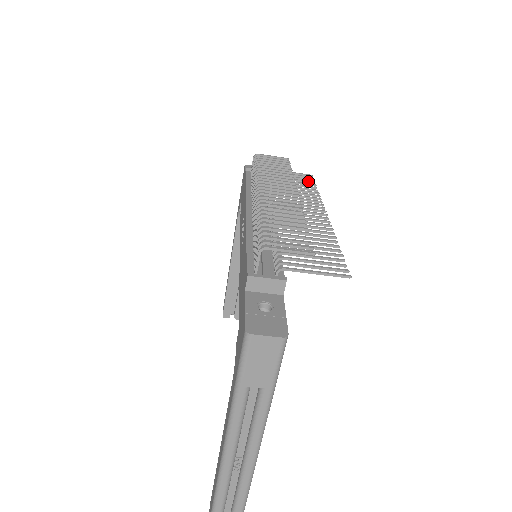
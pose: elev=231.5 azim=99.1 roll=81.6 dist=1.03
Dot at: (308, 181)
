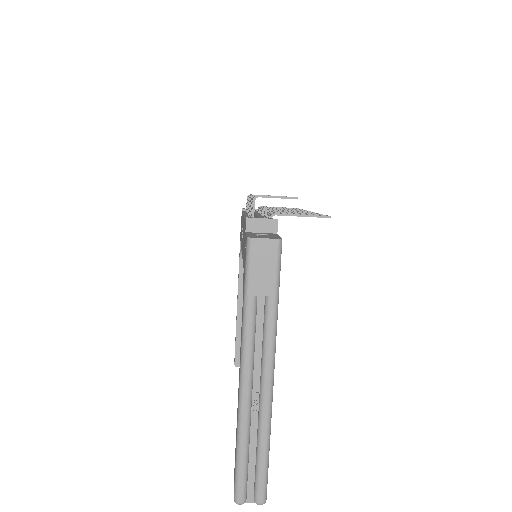
Dot at: (294, 208)
